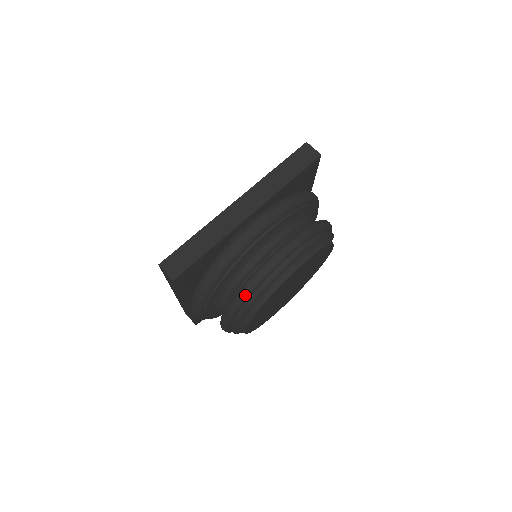
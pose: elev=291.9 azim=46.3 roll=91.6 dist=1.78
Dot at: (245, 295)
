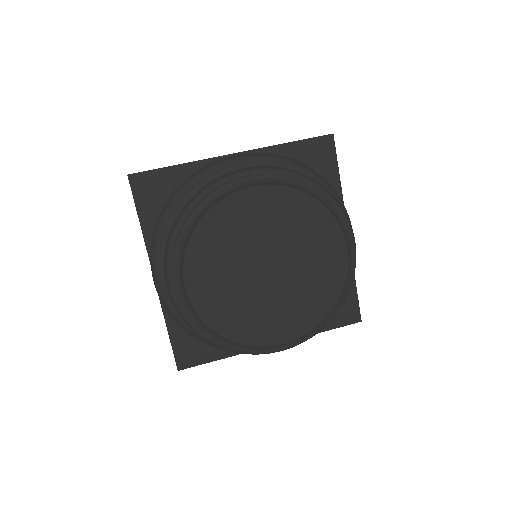
Dot at: (187, 205)
